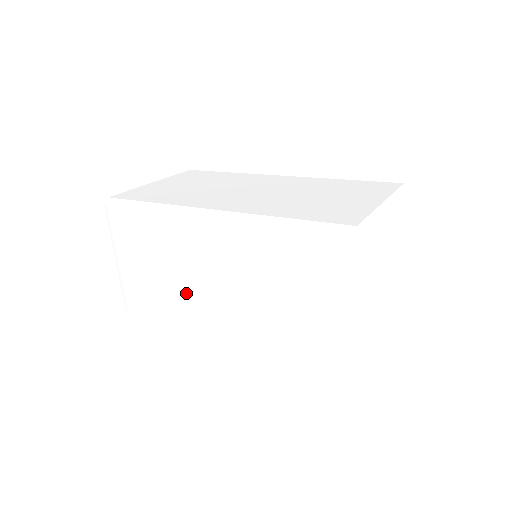
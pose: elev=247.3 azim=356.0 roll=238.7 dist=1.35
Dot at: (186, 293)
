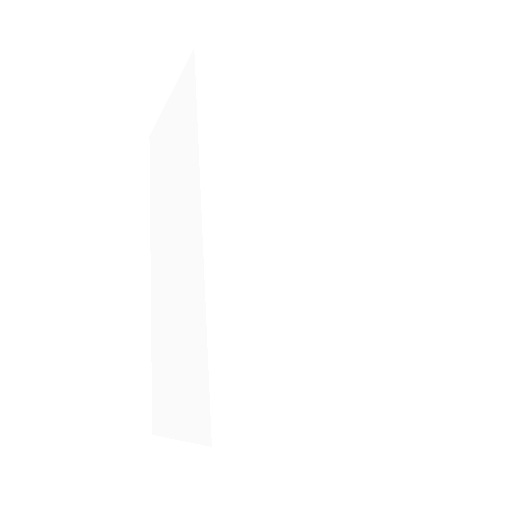
Dot at: (164, 209)
